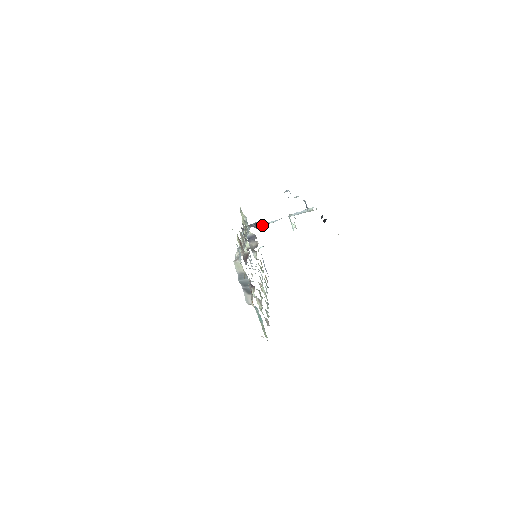
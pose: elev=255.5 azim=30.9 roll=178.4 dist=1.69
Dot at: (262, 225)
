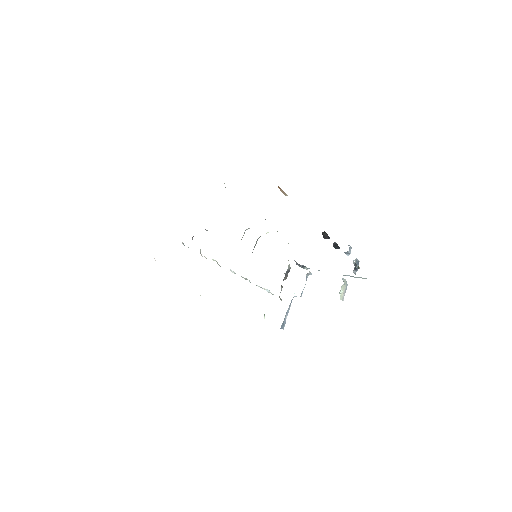
Dot at: occluded
